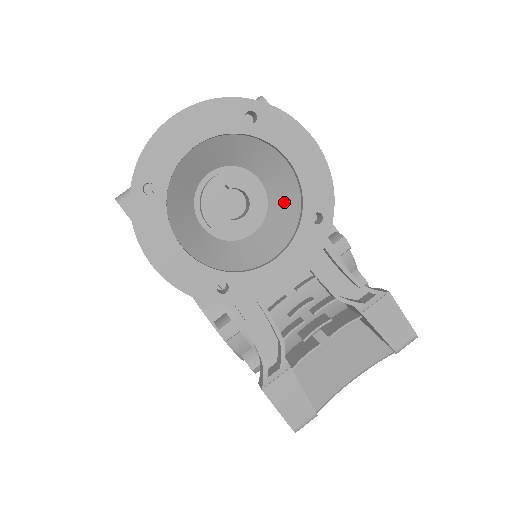
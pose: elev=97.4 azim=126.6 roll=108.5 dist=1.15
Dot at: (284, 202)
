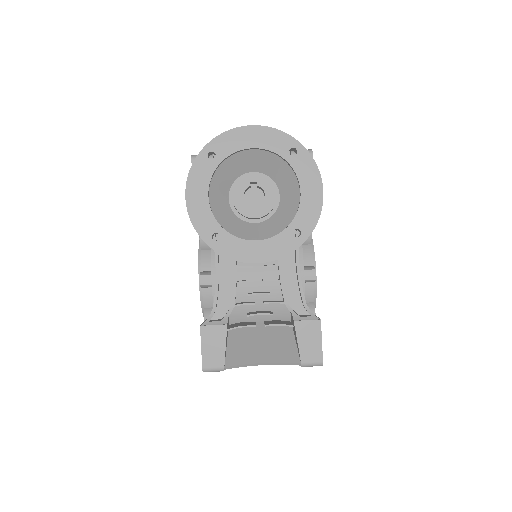
Dot at: (285, 214)
